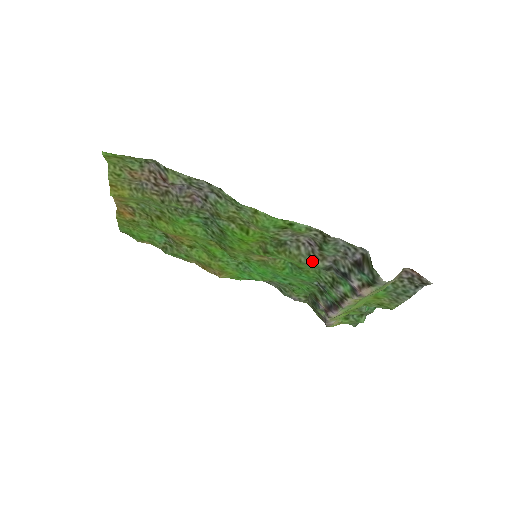
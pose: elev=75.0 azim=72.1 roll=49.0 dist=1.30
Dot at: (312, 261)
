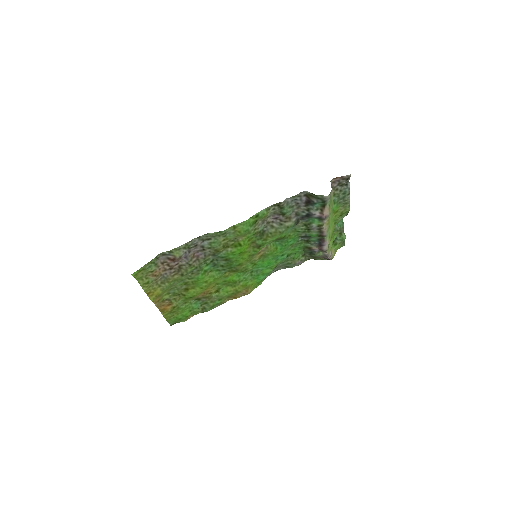
Dot at: (286, 226)
